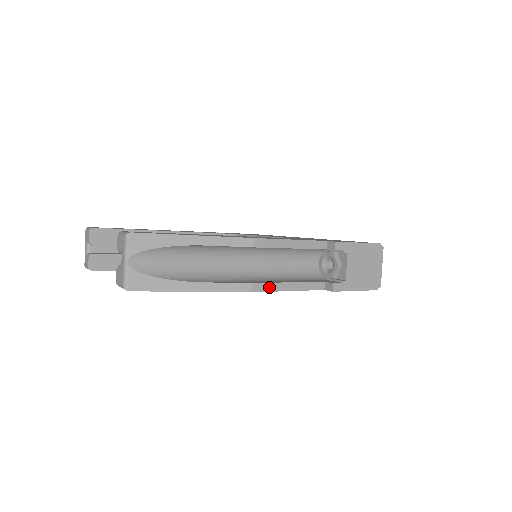
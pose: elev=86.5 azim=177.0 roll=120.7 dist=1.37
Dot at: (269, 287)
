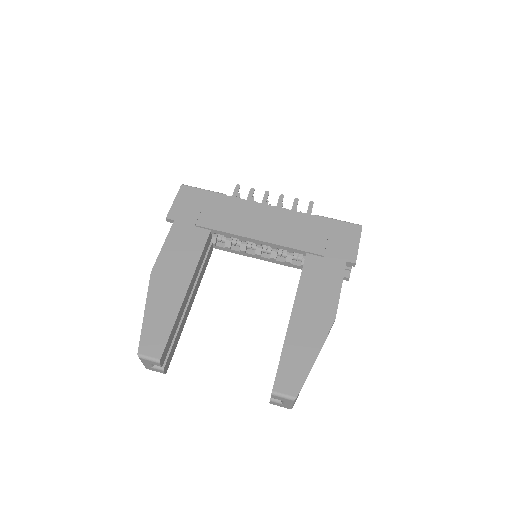
Dot at: occluded
